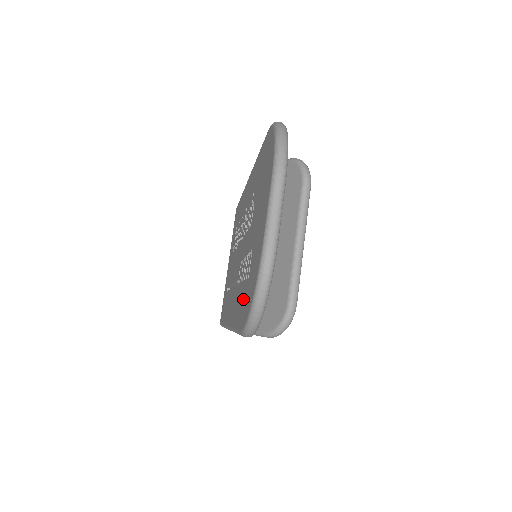
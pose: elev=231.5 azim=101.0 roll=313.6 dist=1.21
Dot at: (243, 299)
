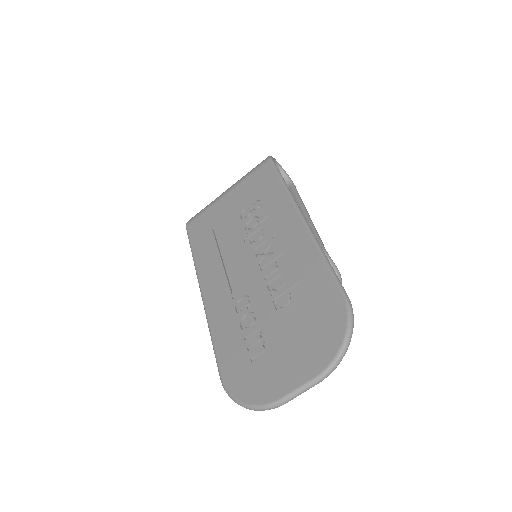
Dot at: (236, 357)
